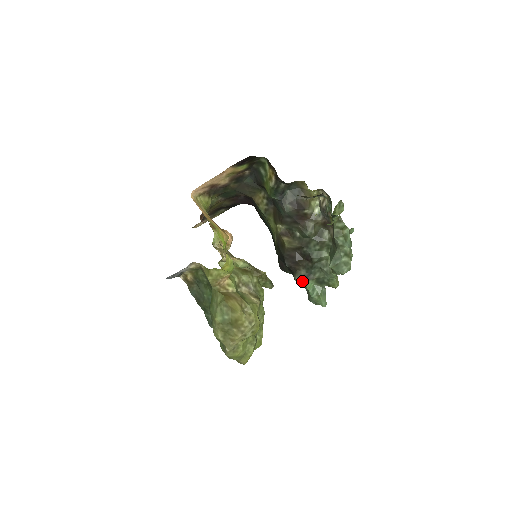
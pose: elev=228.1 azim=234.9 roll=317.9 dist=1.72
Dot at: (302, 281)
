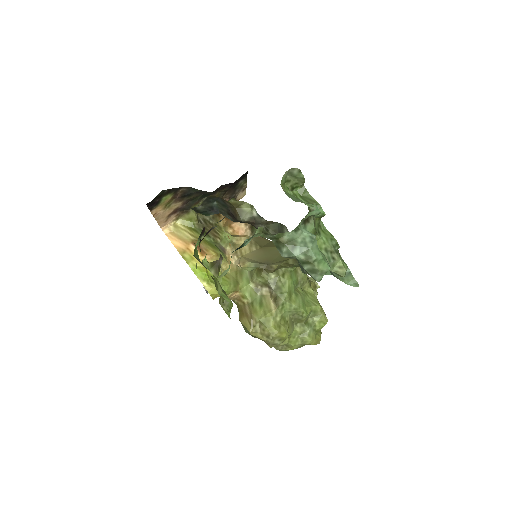
Dot at: occluded
